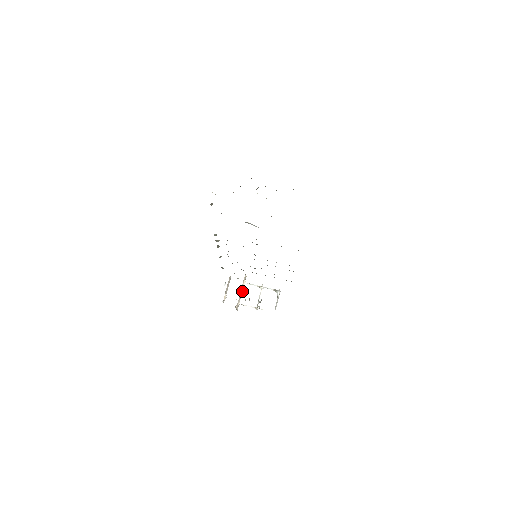
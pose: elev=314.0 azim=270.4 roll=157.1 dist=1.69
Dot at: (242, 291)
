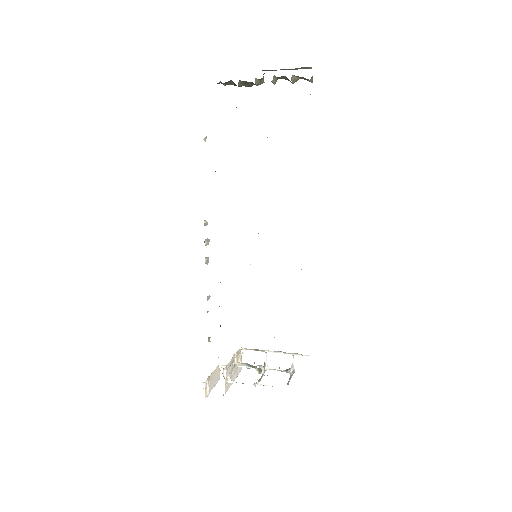
Dot at: (235, 377)
